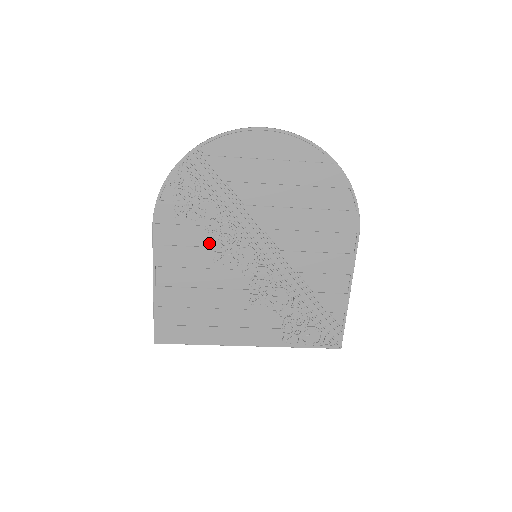
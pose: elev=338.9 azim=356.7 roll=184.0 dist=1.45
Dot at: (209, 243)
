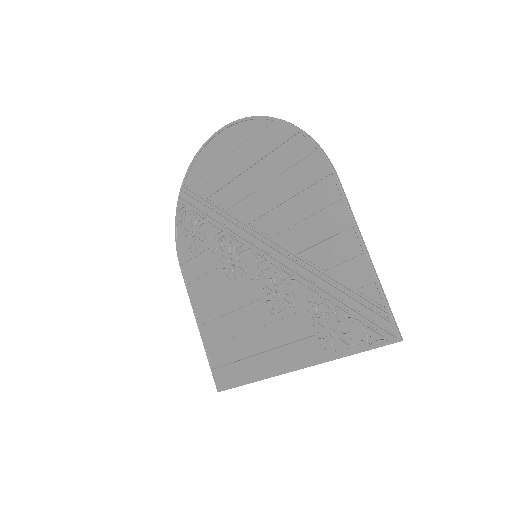
Dot at: (218, 263)
